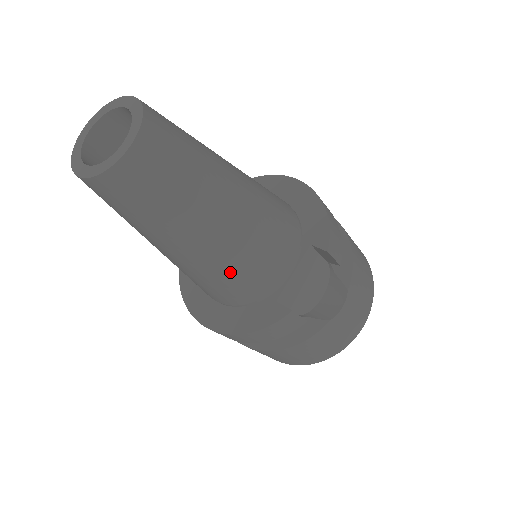
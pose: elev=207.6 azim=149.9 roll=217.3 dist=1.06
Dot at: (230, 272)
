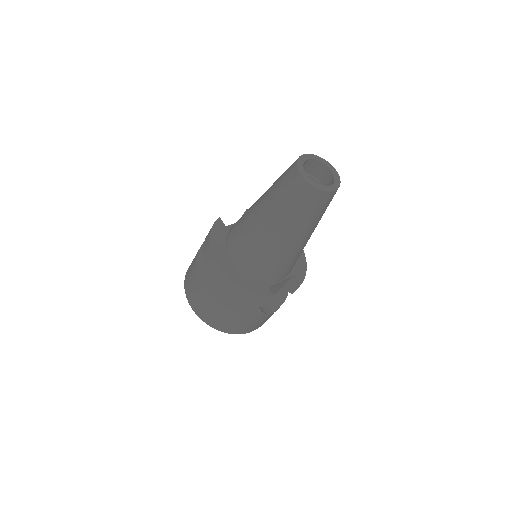
Dot at: (276, 259)
